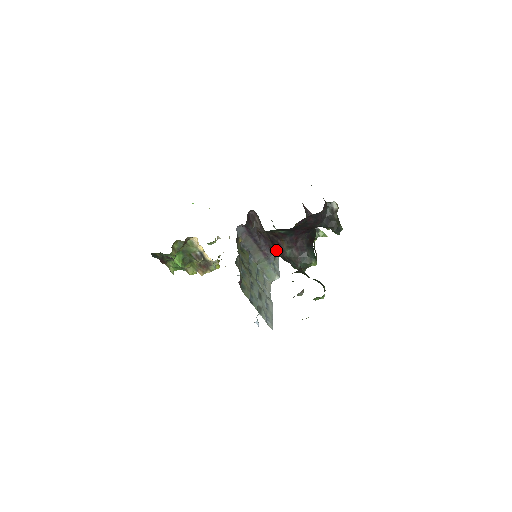
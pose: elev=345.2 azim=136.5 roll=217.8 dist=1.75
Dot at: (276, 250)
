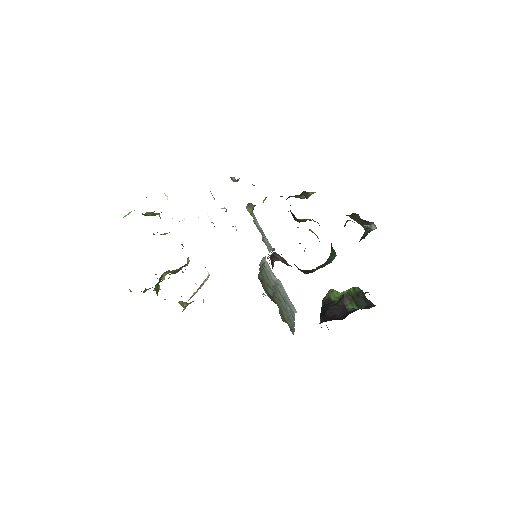
Dot at: (303, 272)
